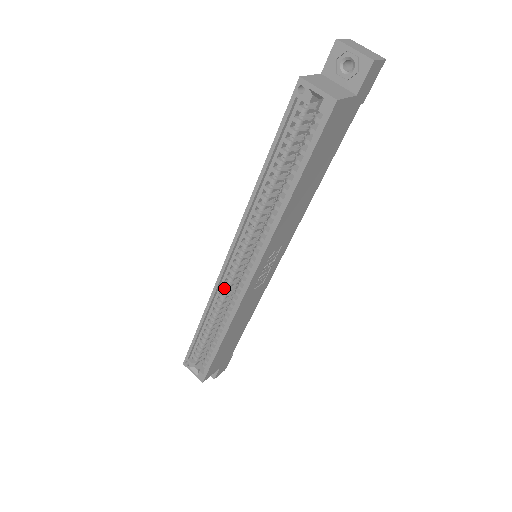
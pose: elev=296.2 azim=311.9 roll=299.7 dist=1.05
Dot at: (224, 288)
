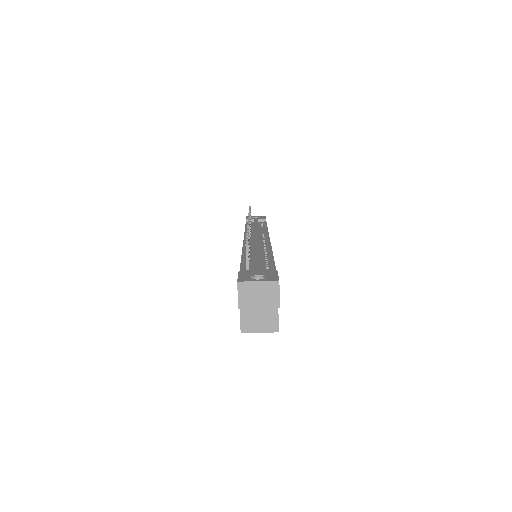
Dot at: occluded
